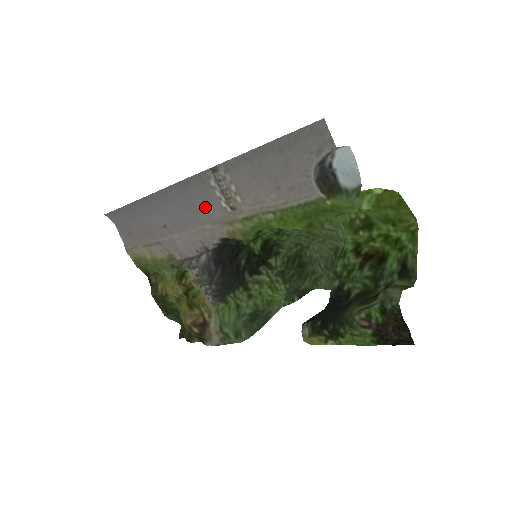
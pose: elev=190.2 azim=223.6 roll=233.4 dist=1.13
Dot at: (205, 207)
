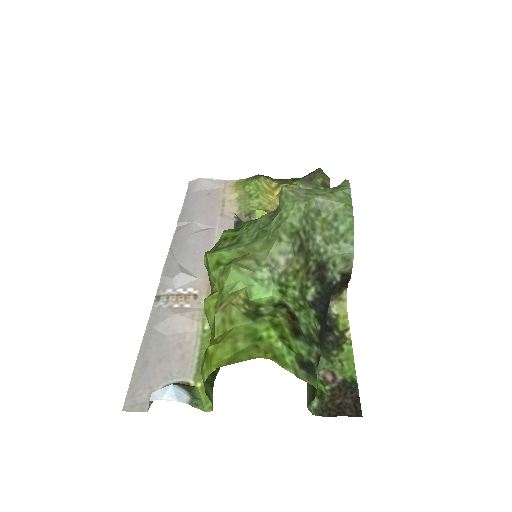
Dot at: (192, 270)
